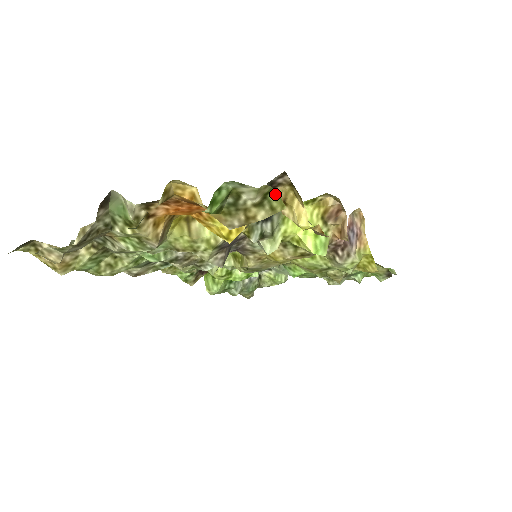
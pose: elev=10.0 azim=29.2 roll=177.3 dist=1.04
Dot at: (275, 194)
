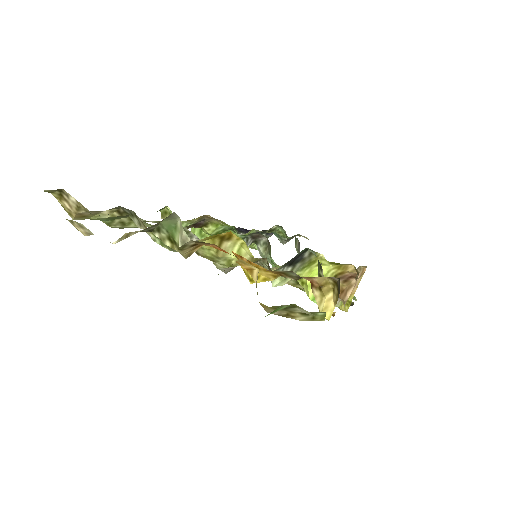
Dot at: (324, 312)
